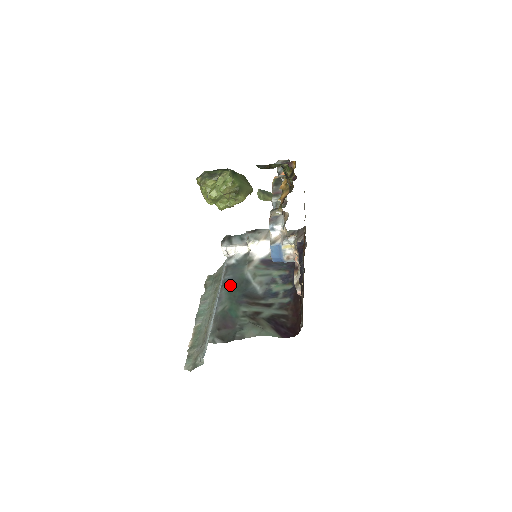
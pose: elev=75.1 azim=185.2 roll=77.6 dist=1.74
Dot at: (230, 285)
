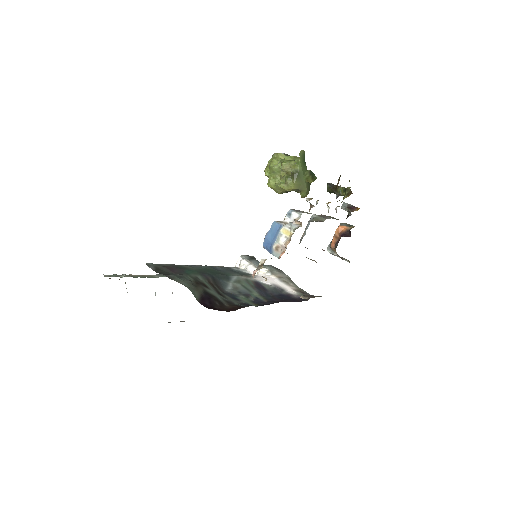
Dot at: (213, 269)
